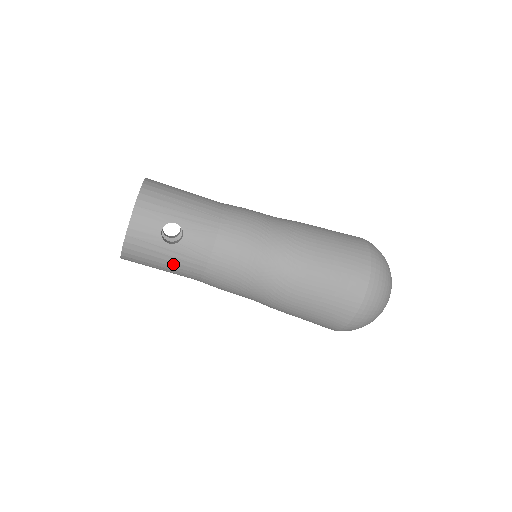
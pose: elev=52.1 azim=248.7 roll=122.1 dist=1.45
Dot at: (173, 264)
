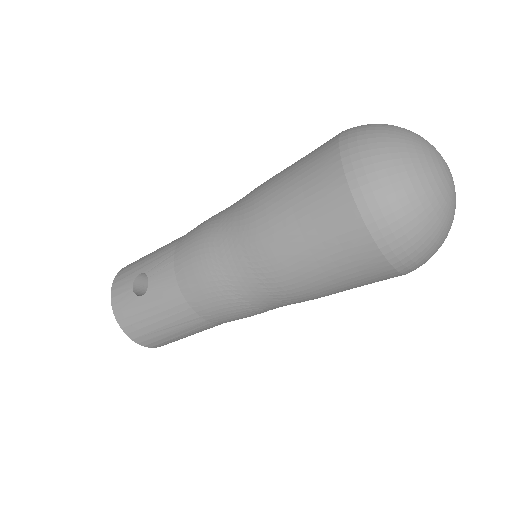
Dot at: (162, 315)
